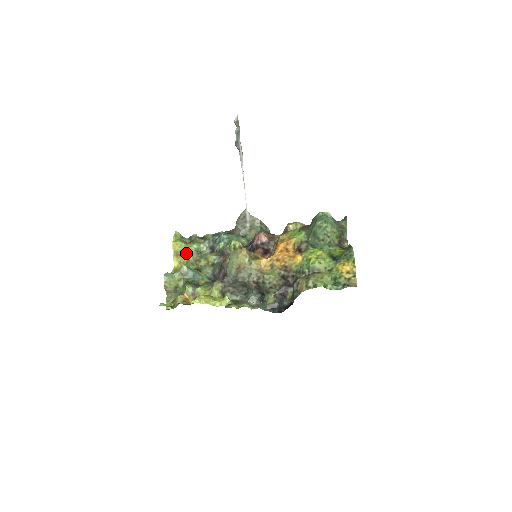
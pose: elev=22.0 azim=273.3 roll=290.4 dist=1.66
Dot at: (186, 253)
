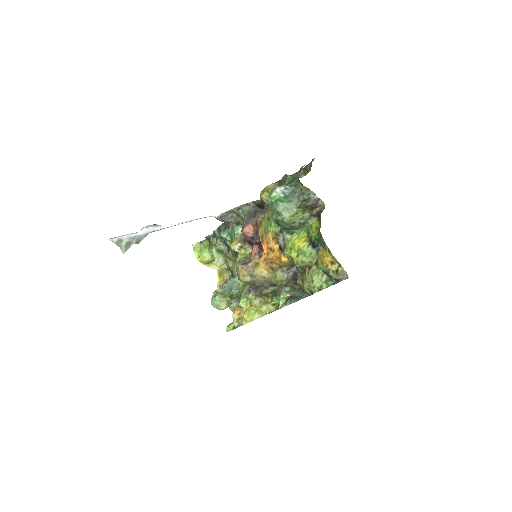
Dot at: occluded
